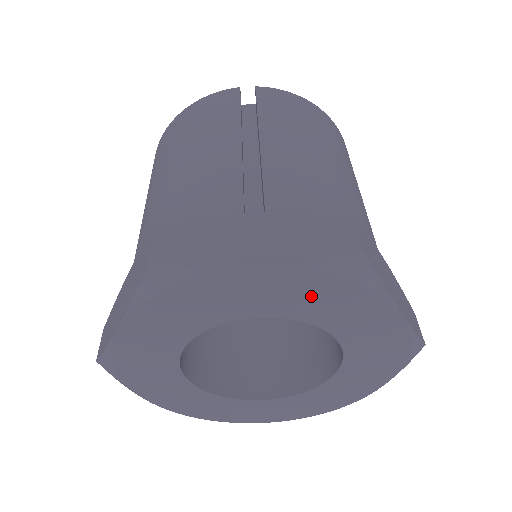
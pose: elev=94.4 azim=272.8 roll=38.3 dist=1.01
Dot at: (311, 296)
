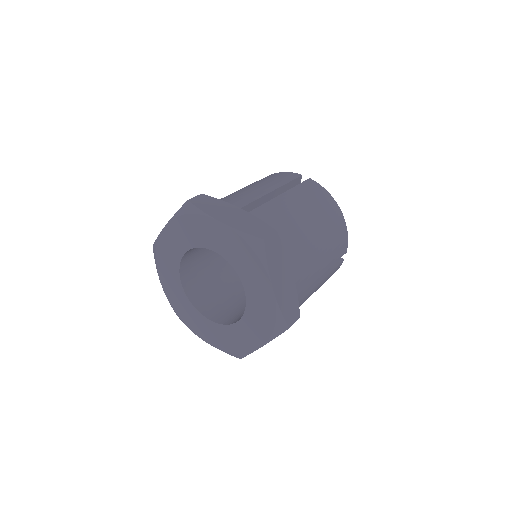
Dot at: (237, 250)
